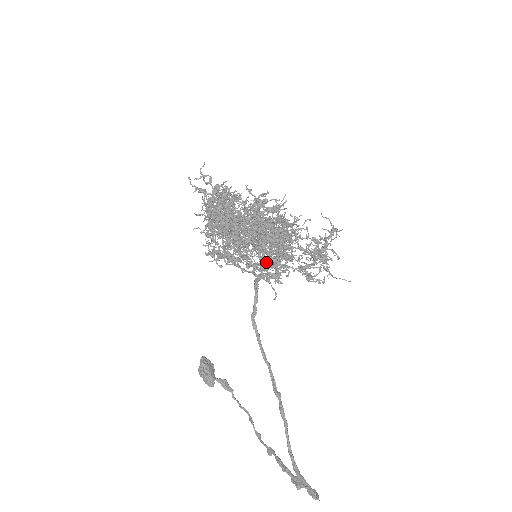
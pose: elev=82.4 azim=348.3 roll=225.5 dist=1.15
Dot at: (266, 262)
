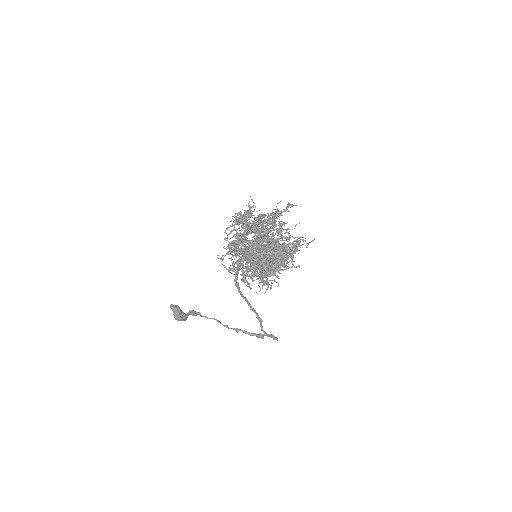
Dot at: occluded
